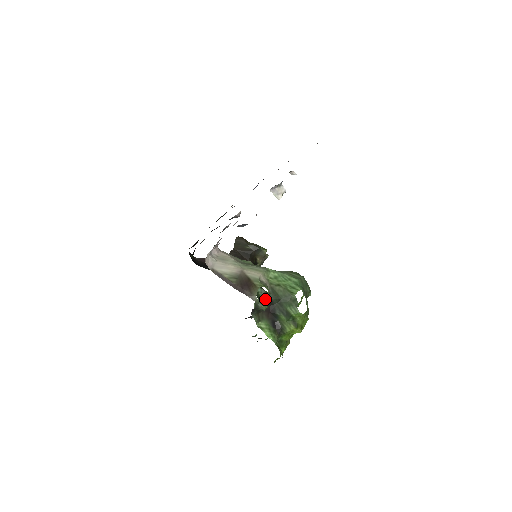
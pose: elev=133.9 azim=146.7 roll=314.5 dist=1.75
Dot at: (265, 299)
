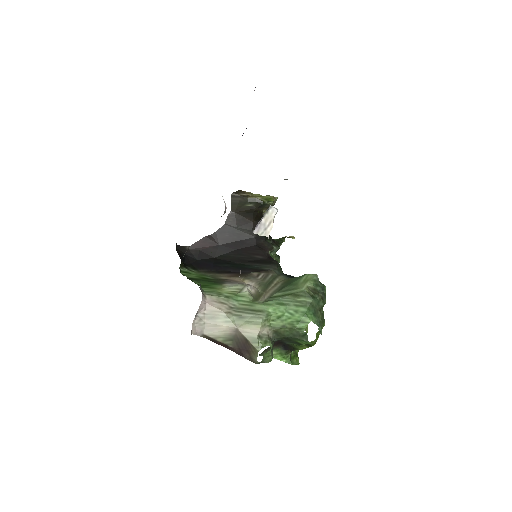
Dot at: (268, 355)
